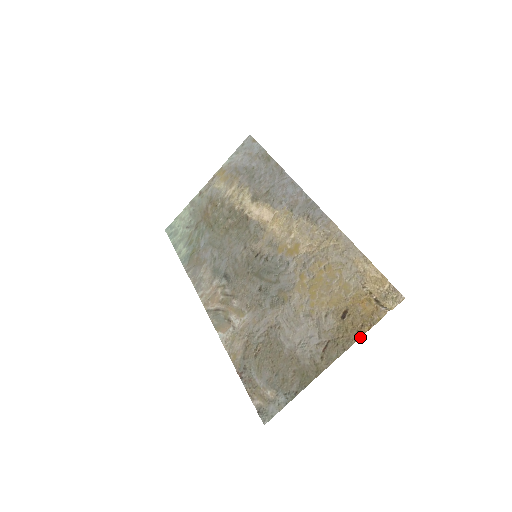
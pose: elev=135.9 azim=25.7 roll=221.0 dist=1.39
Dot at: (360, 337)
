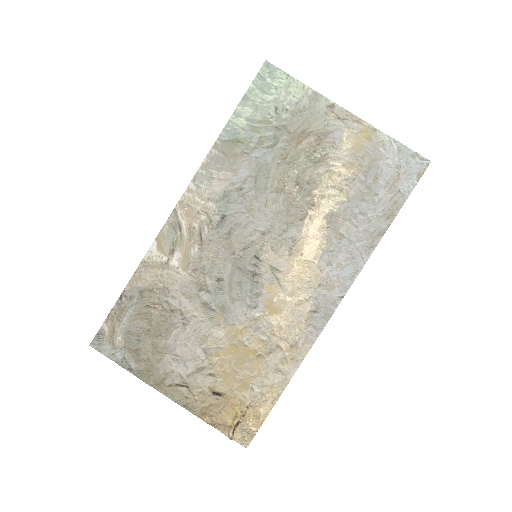
Dot at: (200, 418)
